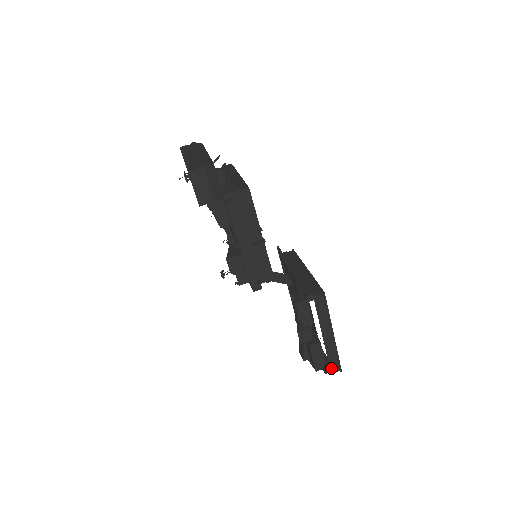
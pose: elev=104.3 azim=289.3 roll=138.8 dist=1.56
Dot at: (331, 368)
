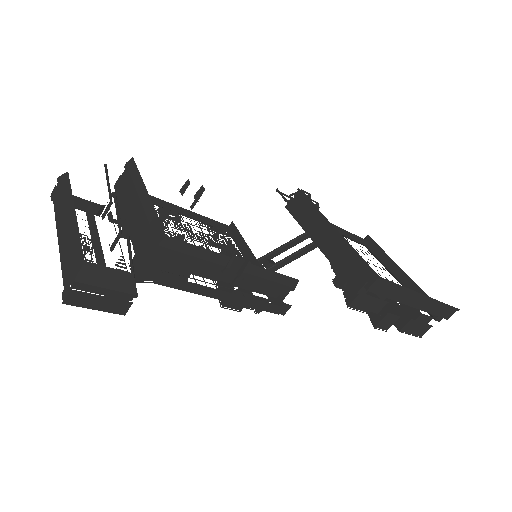
Dot at: (443, 316)
